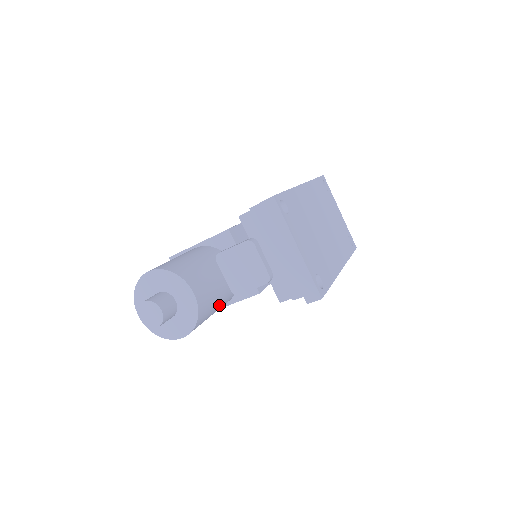
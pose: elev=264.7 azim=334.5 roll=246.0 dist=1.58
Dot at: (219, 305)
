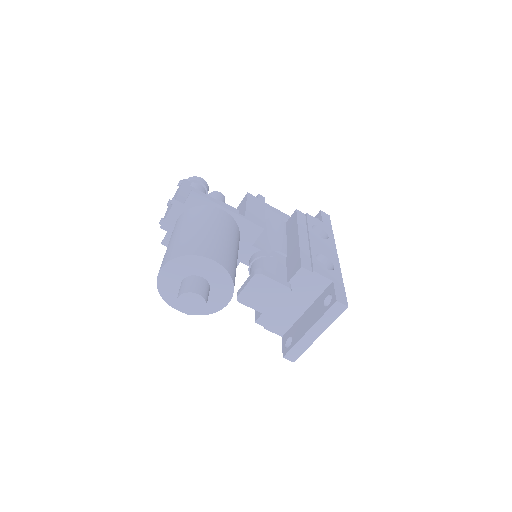
Dot at: occluded
